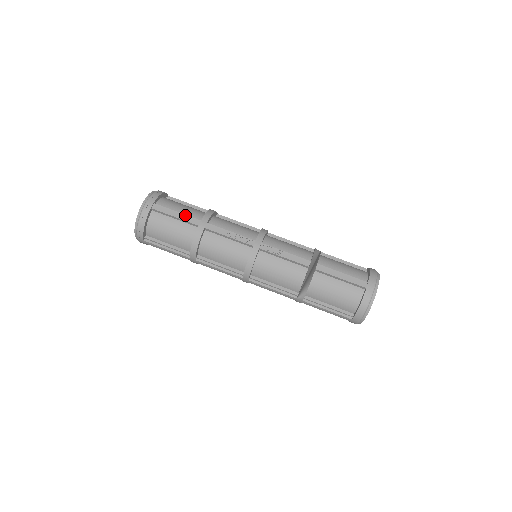
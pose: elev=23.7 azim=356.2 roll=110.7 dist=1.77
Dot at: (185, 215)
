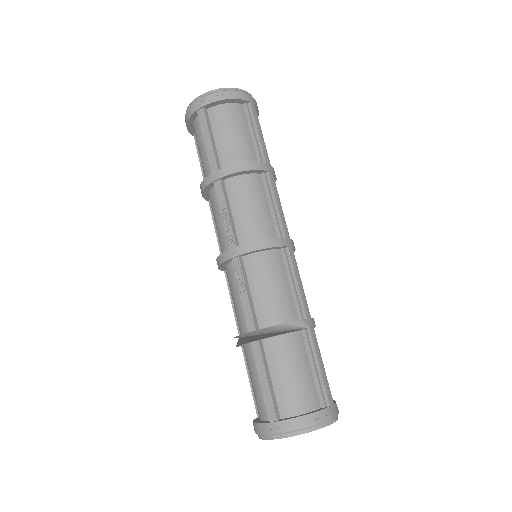
Dot at: (212, 149)
